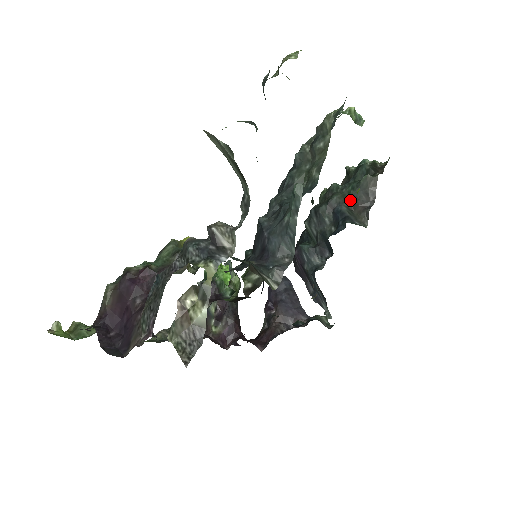
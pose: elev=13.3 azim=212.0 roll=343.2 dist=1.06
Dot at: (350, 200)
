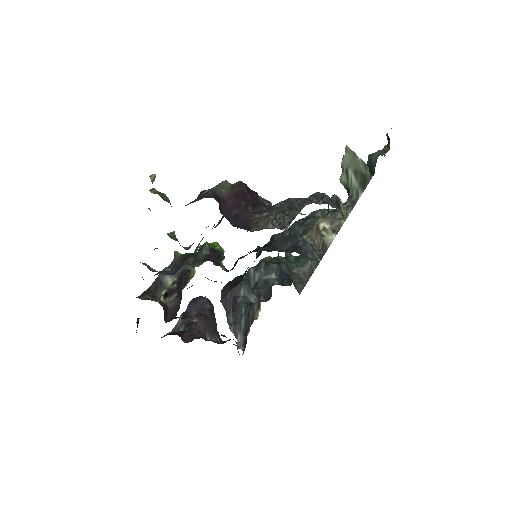
Dot at: (292, 272)
